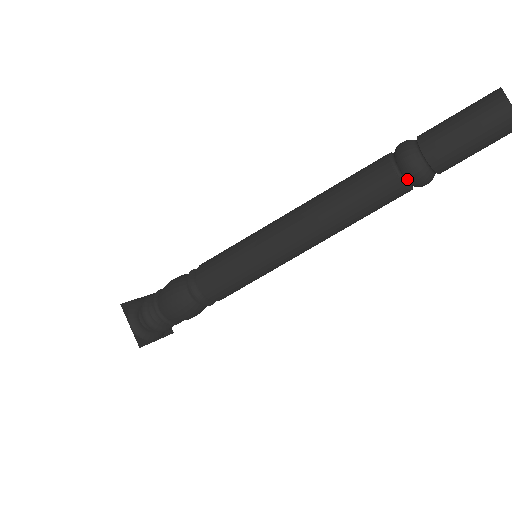
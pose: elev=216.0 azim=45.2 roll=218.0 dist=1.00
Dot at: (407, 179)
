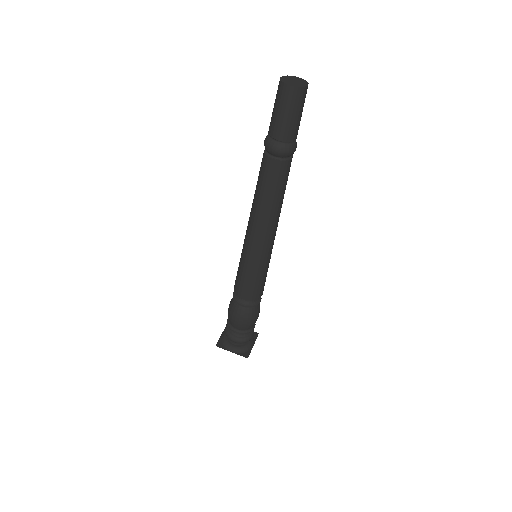
Dot at: (266, 150)
